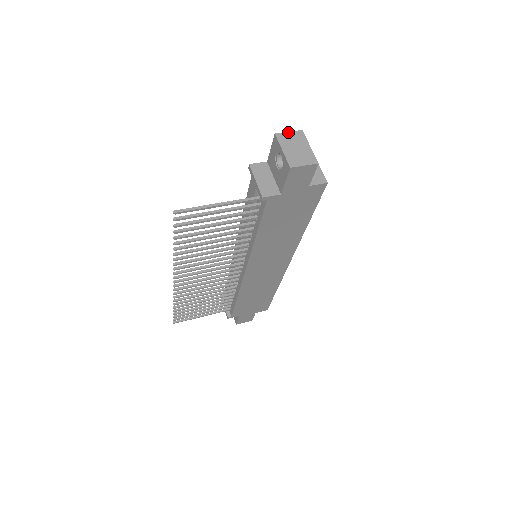
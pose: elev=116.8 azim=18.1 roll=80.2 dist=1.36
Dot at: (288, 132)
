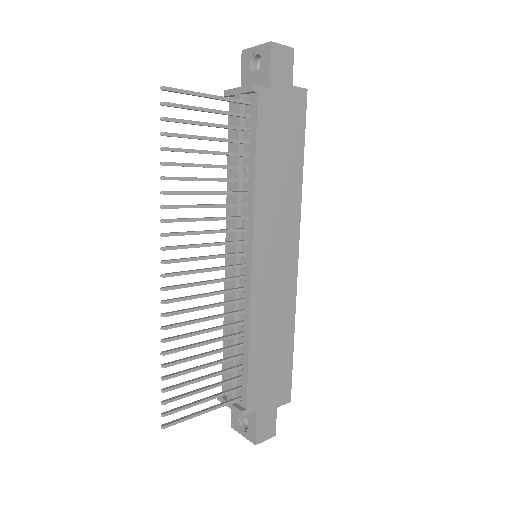
Dot at: occluded
